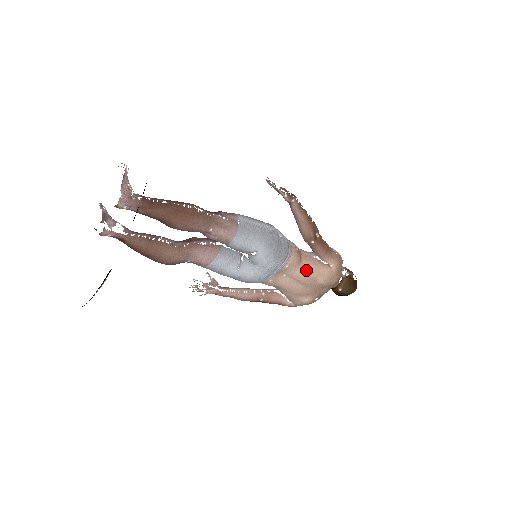
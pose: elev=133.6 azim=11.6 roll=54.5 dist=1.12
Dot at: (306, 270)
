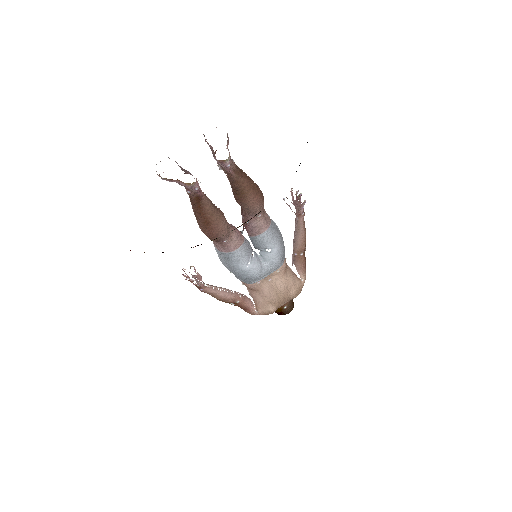
Dot at: (288, 279)
